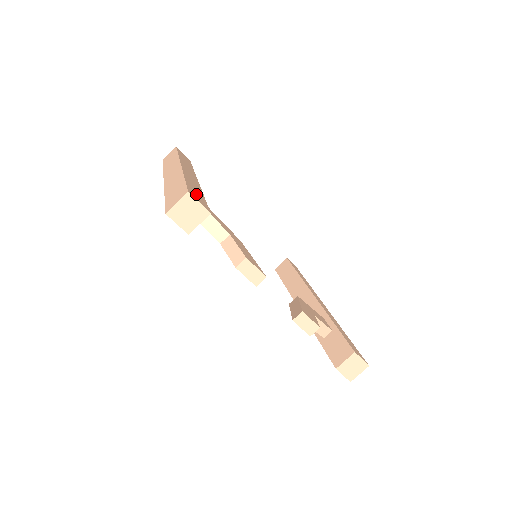
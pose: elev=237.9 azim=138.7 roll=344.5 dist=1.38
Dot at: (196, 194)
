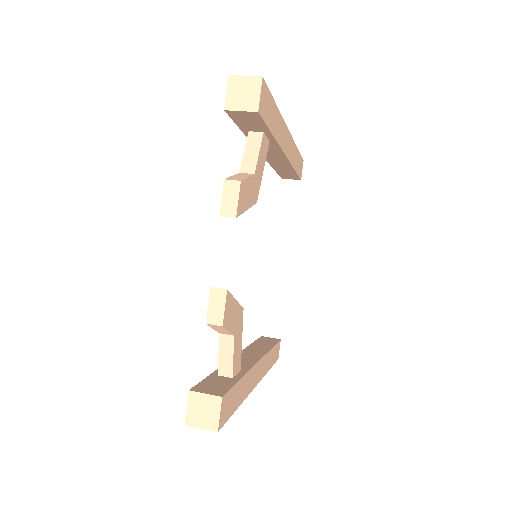
Dot at: (267, 105)
